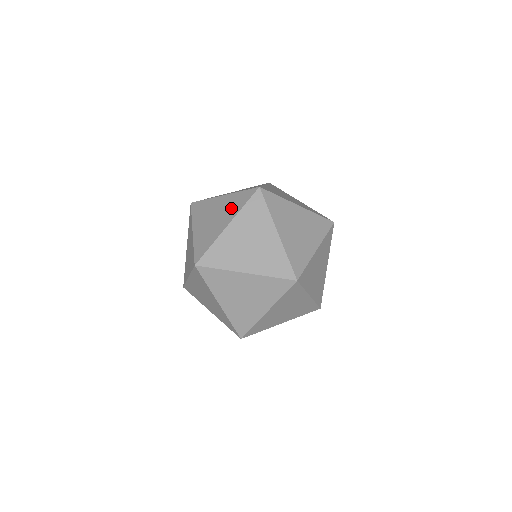
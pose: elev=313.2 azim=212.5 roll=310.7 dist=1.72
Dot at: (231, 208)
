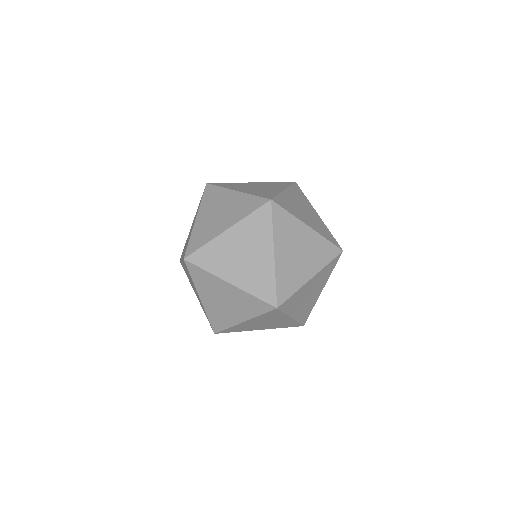
Dot at: (258, 236)
